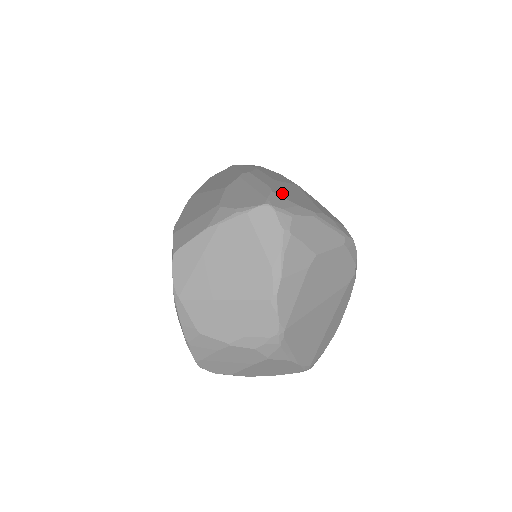
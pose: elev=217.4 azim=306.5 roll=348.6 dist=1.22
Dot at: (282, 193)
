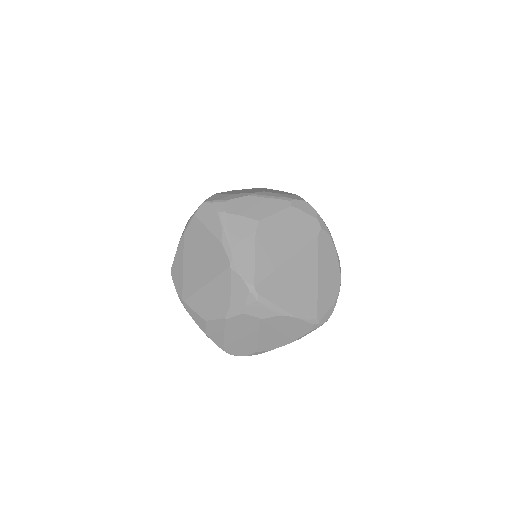
Dot at: (226, 193)
